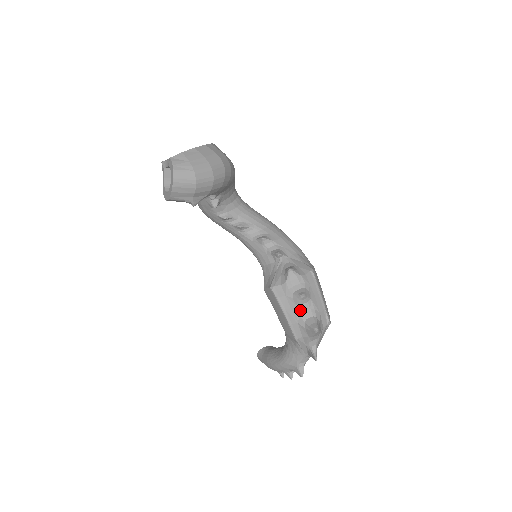
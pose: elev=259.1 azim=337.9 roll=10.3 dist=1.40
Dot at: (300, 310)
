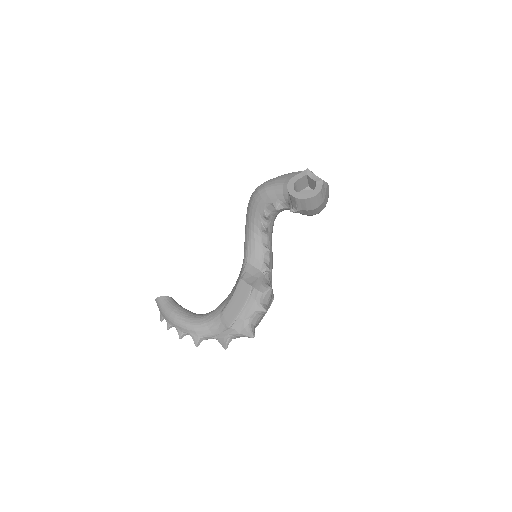
Dot at: (253, 315)
